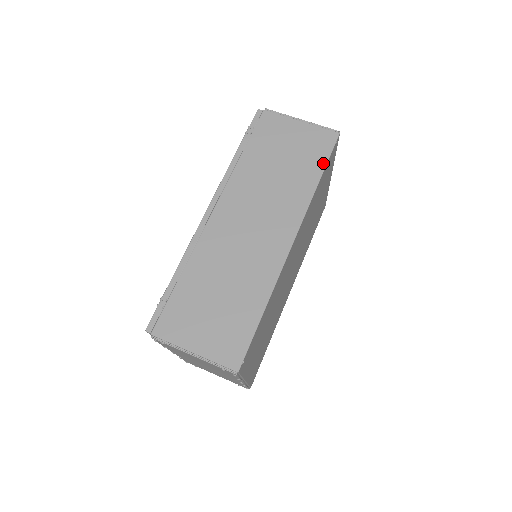
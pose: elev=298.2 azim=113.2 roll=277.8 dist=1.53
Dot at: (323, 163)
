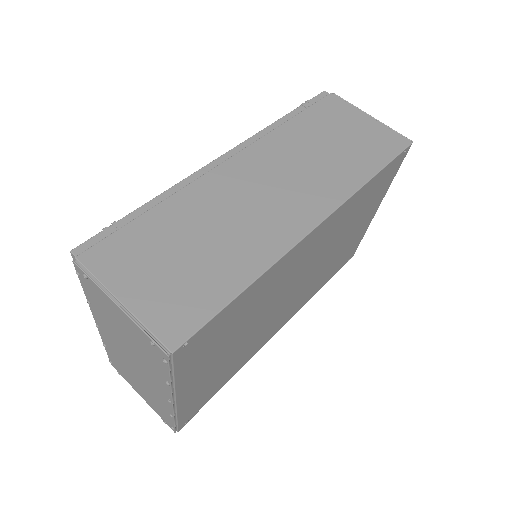
Dot at: (383, 162)
